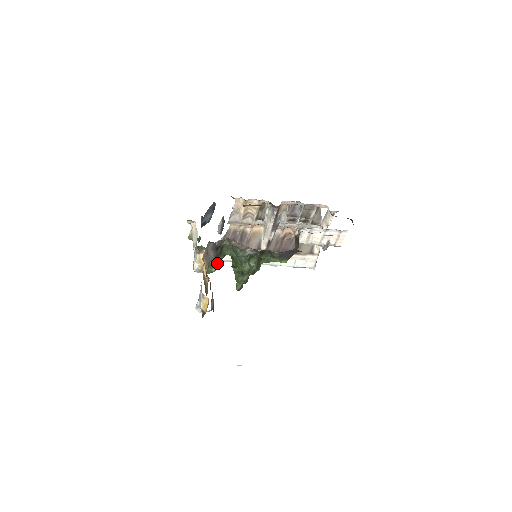
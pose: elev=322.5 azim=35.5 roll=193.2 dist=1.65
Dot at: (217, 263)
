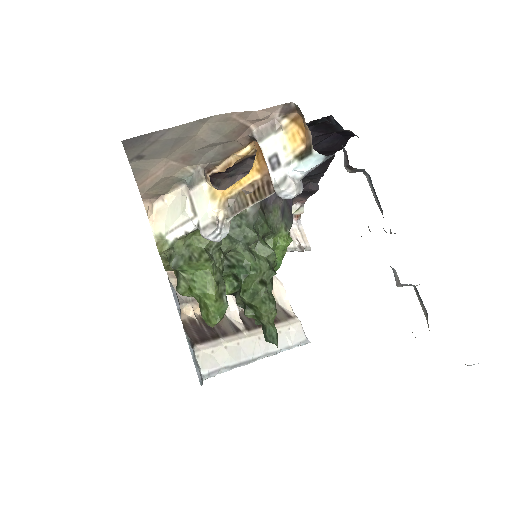
Dot at: (222, 283)
